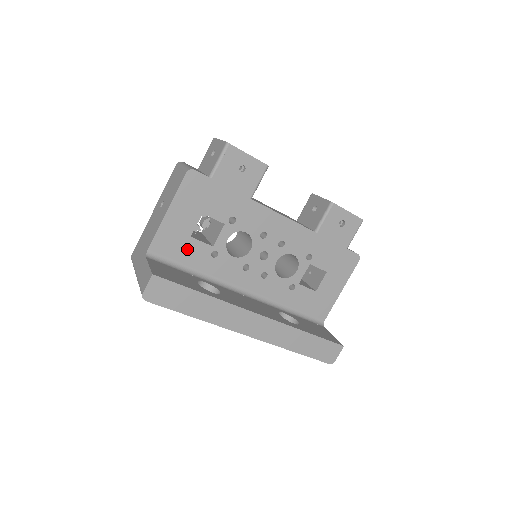
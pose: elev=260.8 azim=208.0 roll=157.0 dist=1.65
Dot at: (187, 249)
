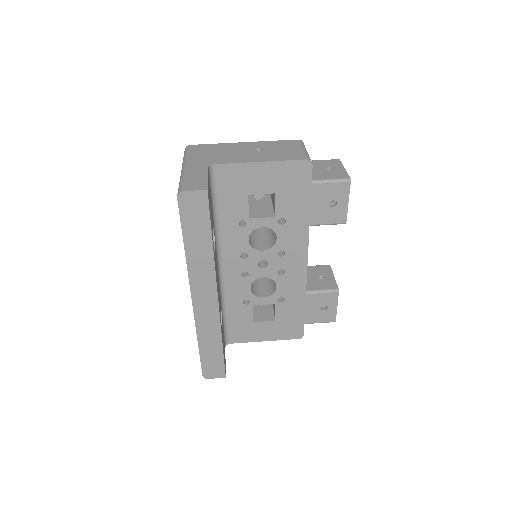
Dot at: (235, 198)
